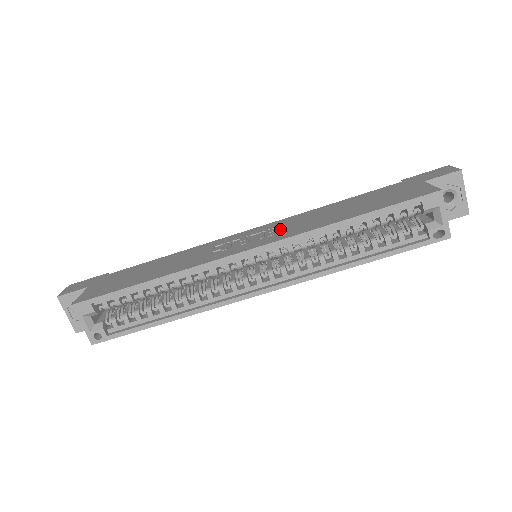
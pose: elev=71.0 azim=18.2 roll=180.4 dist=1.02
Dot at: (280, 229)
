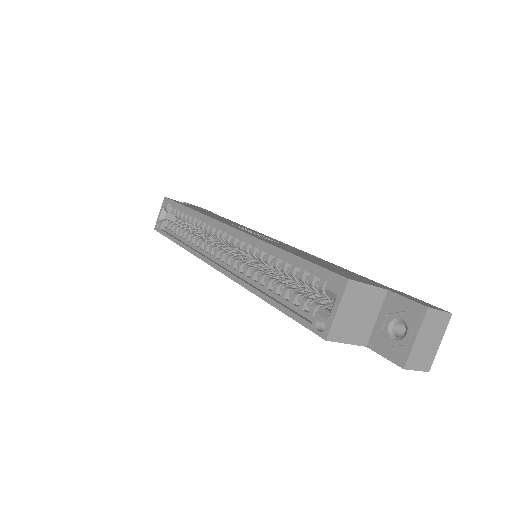
Dot at: occluded
